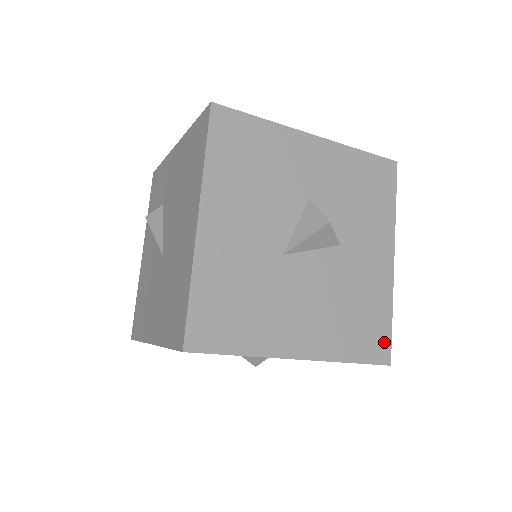
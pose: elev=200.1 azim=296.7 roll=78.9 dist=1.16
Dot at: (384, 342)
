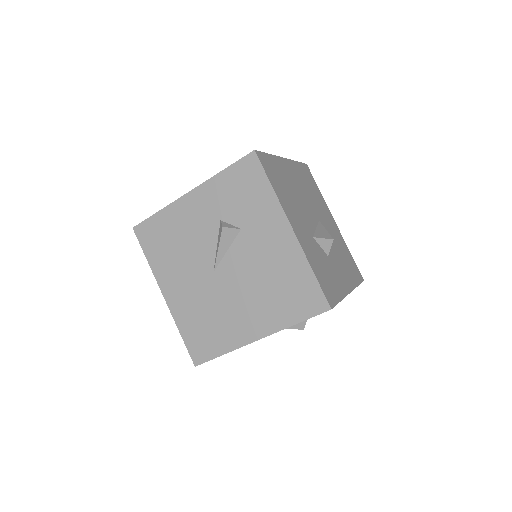
Dot at: occluded
